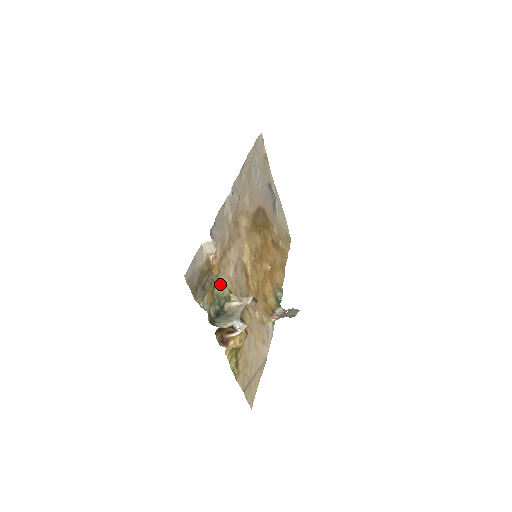
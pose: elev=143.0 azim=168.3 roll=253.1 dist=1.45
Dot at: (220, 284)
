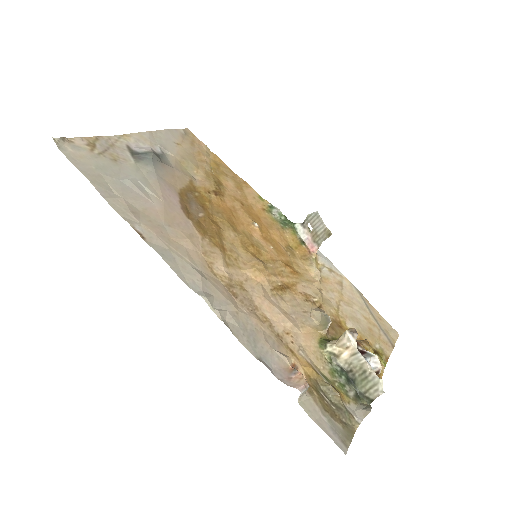
Dot at: (318, 363)
